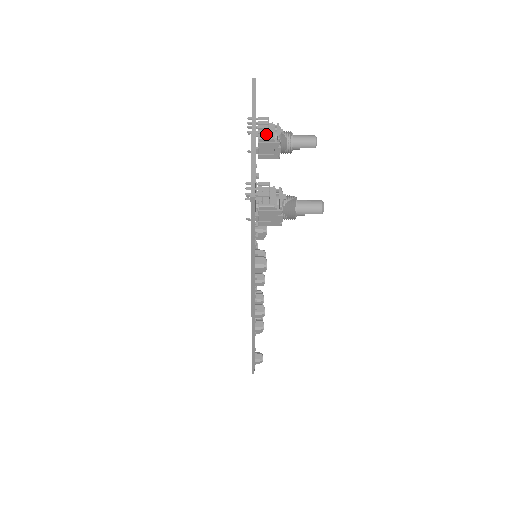
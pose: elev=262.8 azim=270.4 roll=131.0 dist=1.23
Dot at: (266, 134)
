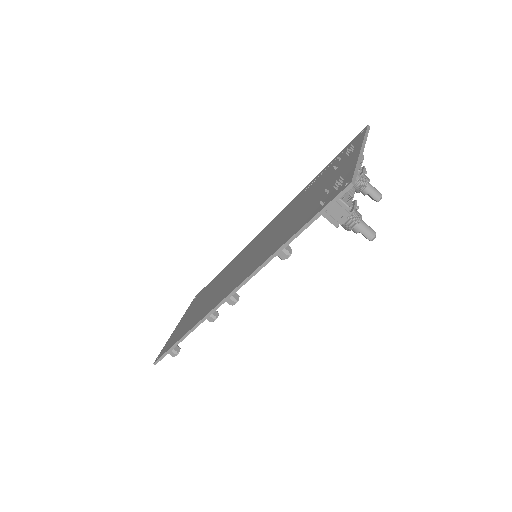
Dot at: occluded
